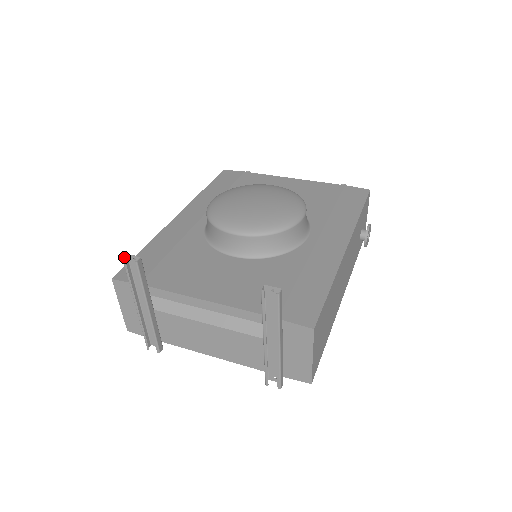
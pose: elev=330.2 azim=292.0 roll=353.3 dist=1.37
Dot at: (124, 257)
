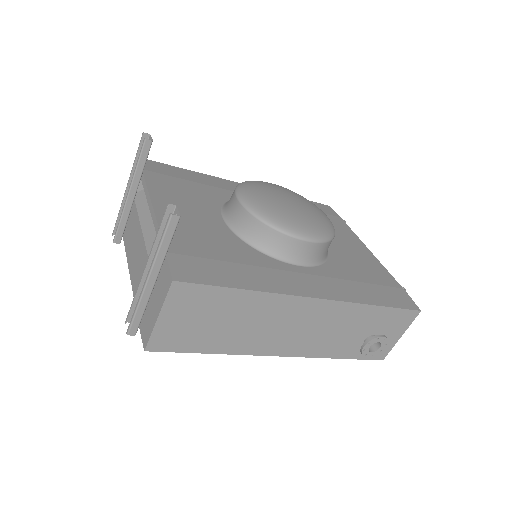
Dot at: (146, 134)
